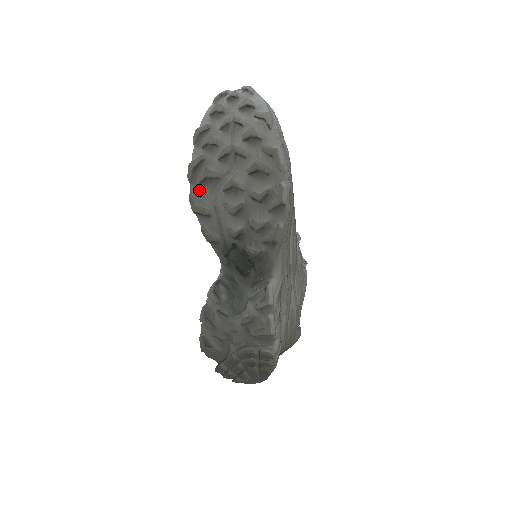
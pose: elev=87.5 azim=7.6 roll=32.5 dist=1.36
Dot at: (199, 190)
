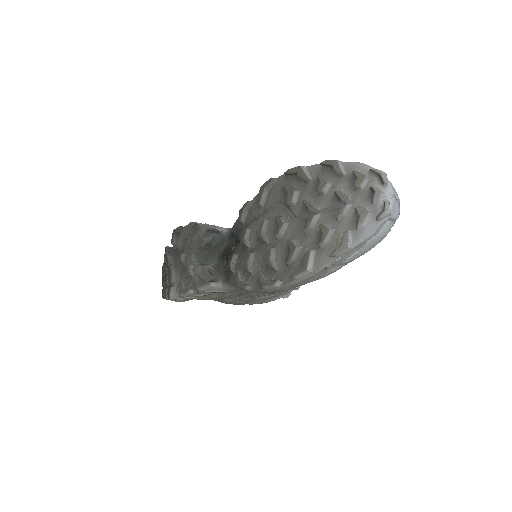
Dot at: (279, 187)
